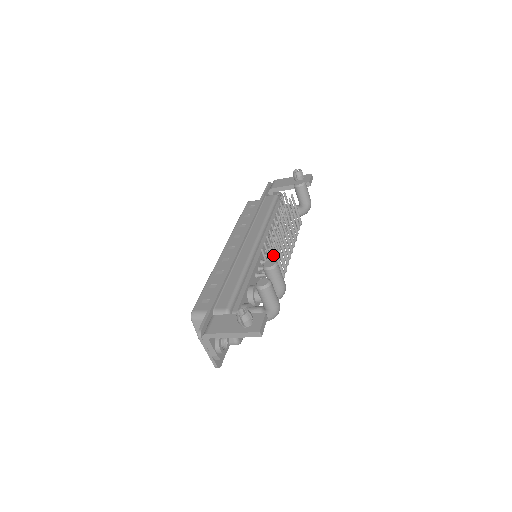
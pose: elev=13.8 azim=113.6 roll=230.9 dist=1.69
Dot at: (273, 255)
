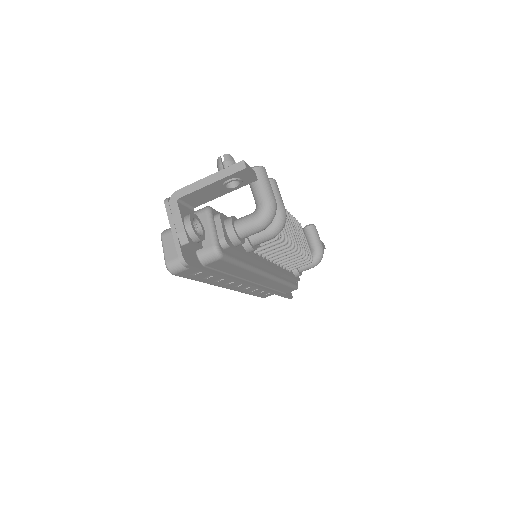
Dot at: occluded
